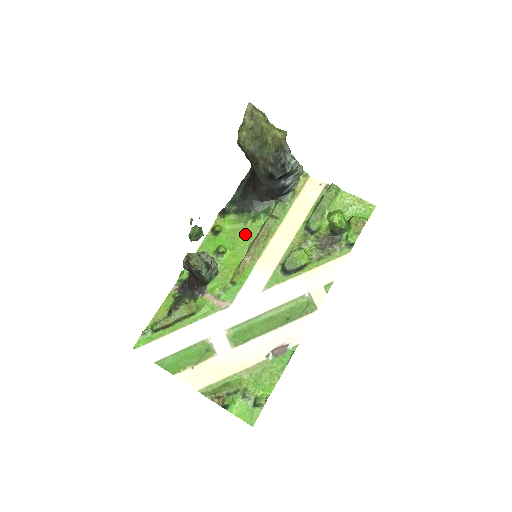
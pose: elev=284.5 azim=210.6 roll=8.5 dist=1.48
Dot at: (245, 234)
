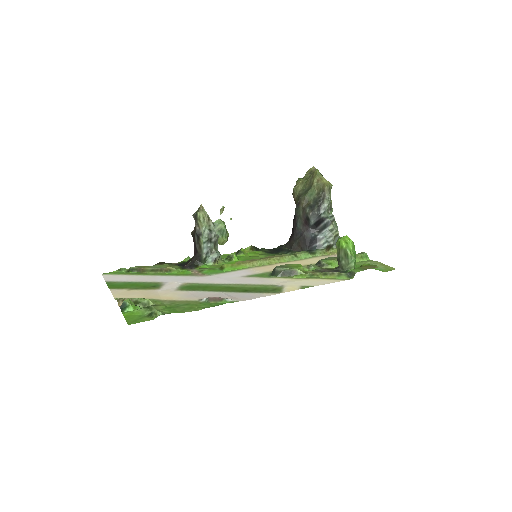
Dot at: occluded
